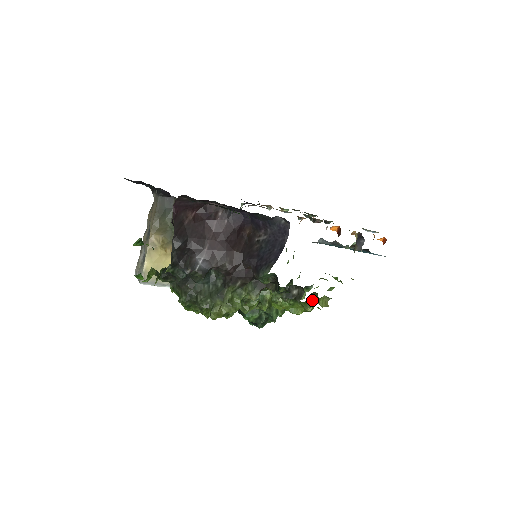
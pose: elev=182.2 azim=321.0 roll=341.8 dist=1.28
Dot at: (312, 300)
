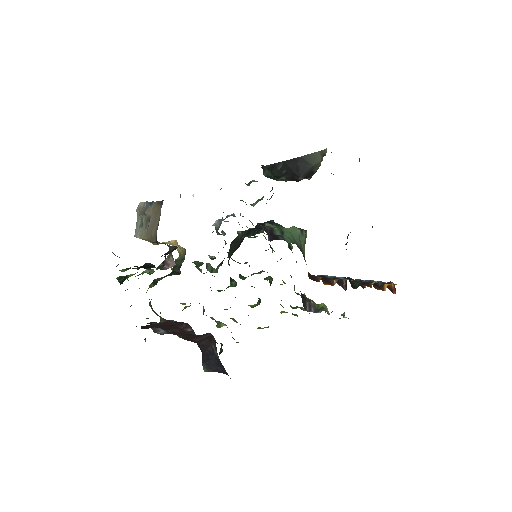
Dot at: occluded
